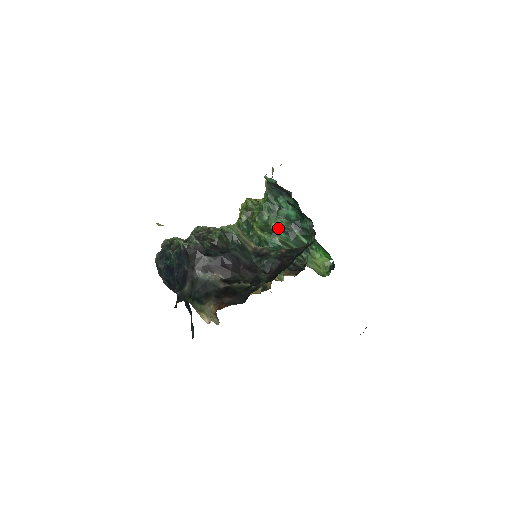
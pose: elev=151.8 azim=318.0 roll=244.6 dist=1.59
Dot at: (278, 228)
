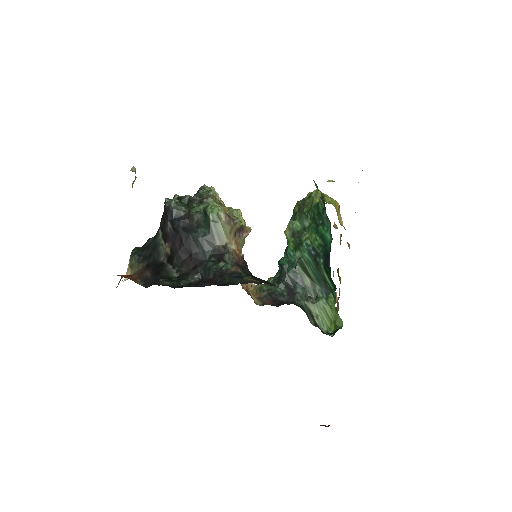
Dot at: (307, 243)
